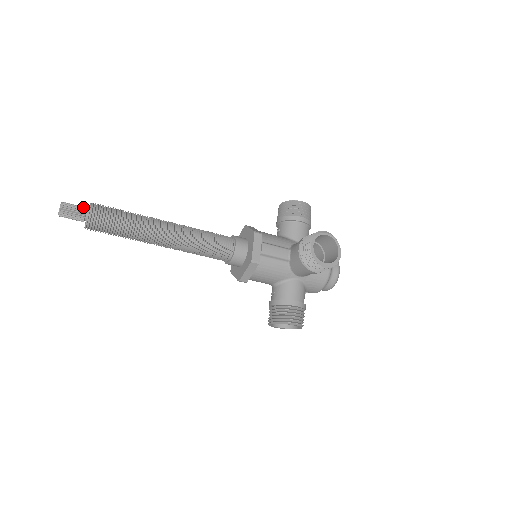
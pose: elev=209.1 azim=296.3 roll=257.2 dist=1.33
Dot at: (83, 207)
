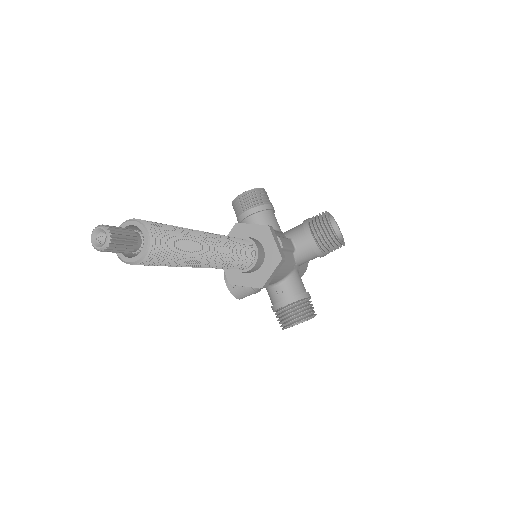
Dot at: (128, 228)
